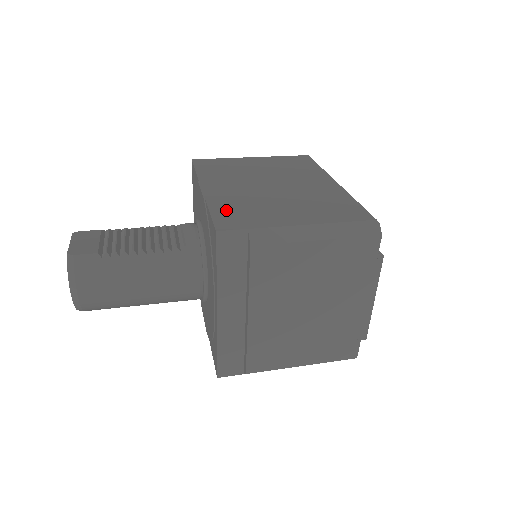
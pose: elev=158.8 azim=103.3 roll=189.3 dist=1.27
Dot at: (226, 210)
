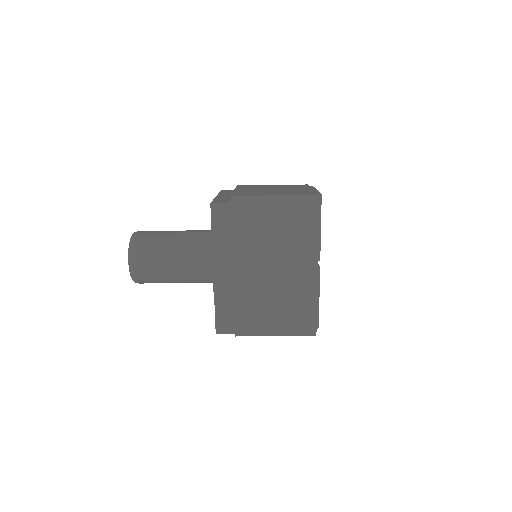
Dot at: occluded
